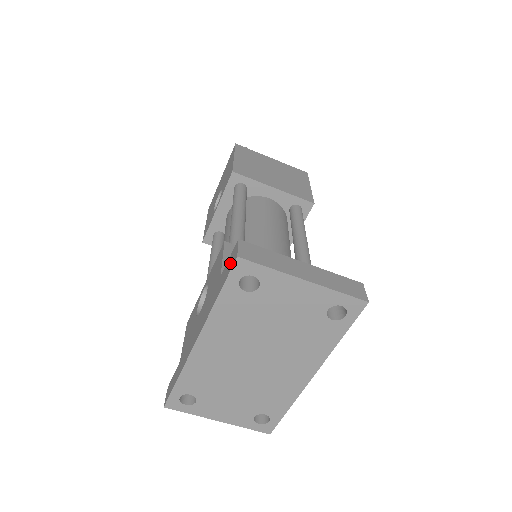
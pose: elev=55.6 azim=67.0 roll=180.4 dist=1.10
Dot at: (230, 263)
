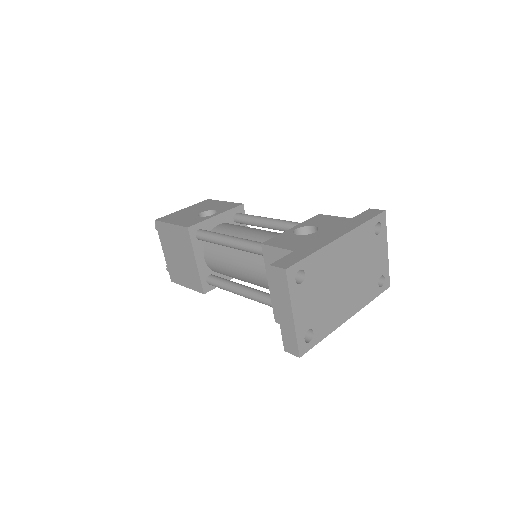
Dot at: (372, 213)
